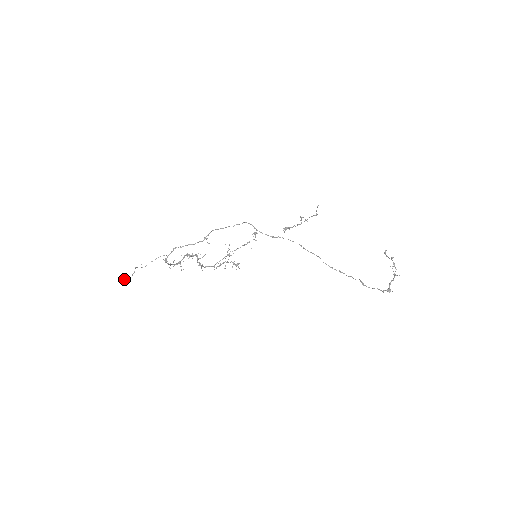
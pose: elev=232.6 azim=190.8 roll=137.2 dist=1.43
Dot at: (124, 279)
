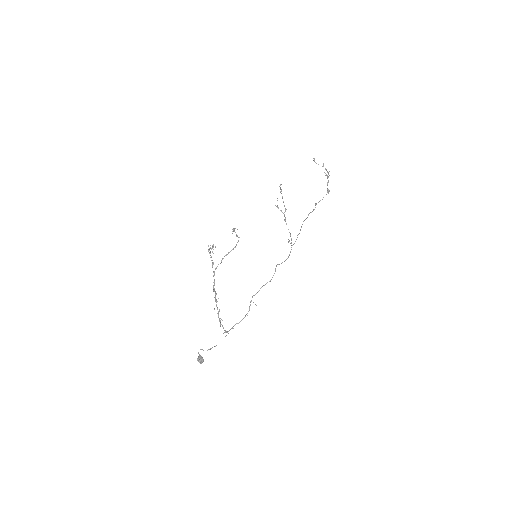
Dot at: occluded
